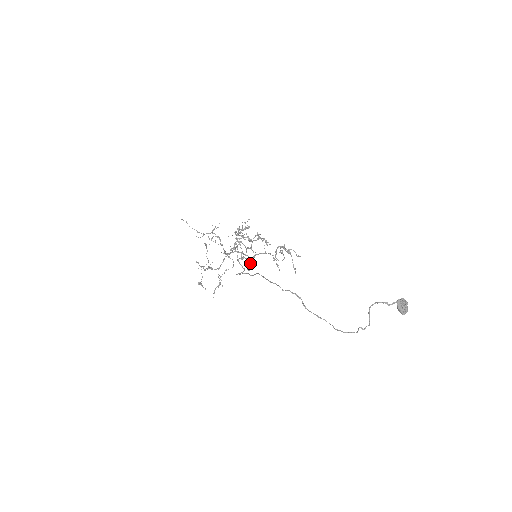
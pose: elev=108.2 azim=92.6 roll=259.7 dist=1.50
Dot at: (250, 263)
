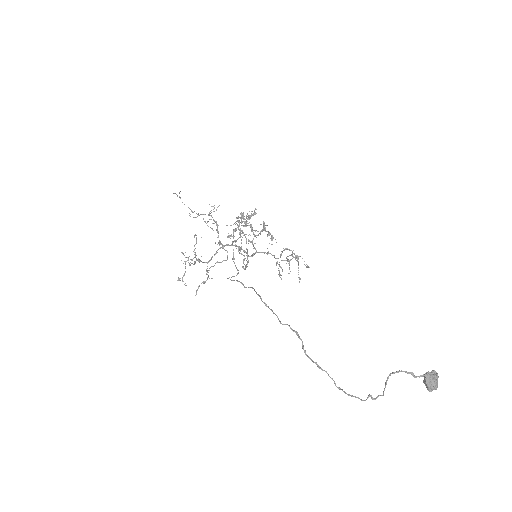
Dot at: occluded
